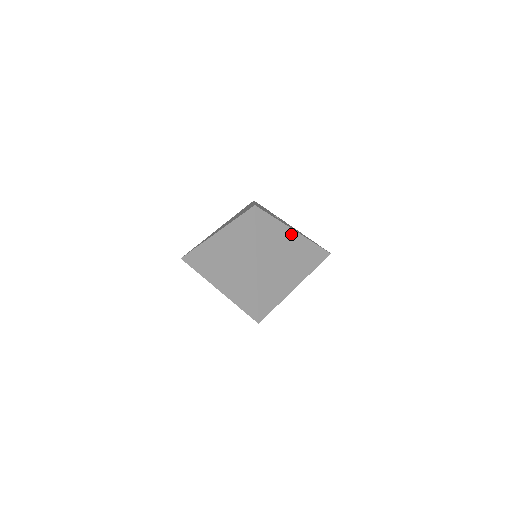
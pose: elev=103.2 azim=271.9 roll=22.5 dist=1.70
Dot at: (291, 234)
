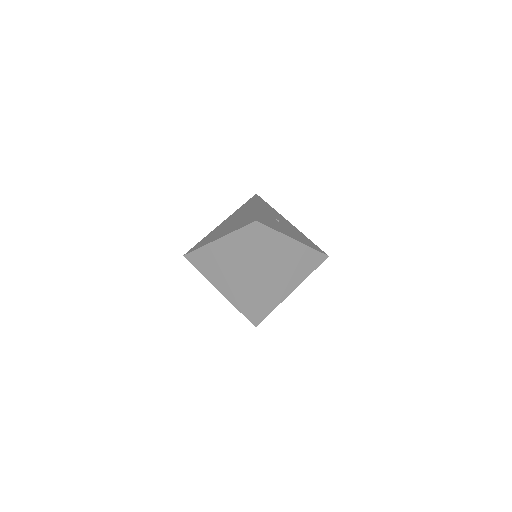
Dot at: (291, 243)
